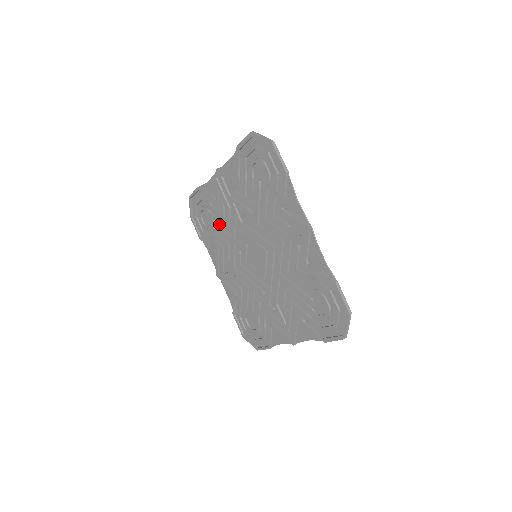
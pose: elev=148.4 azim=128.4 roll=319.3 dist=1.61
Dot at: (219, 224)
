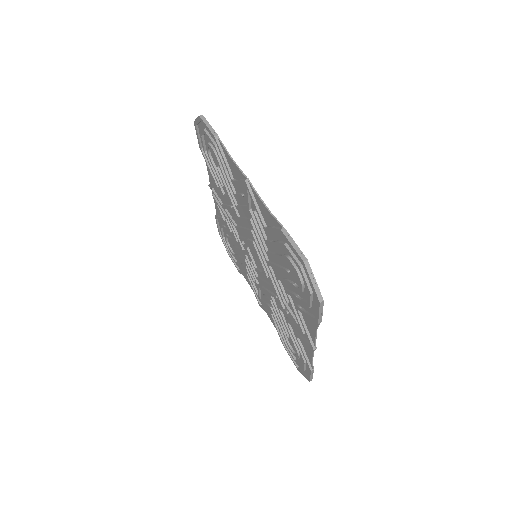
Dot at: (235, 243)
